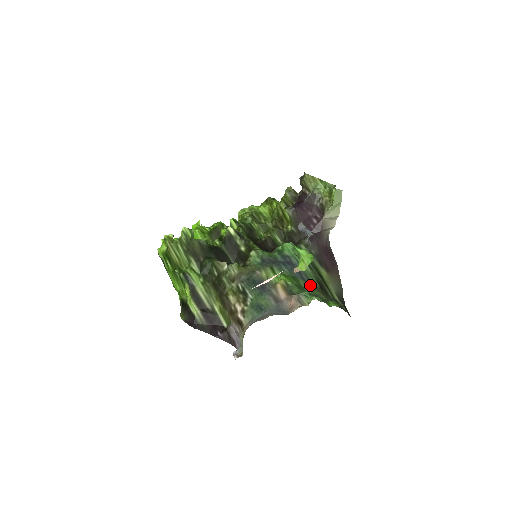
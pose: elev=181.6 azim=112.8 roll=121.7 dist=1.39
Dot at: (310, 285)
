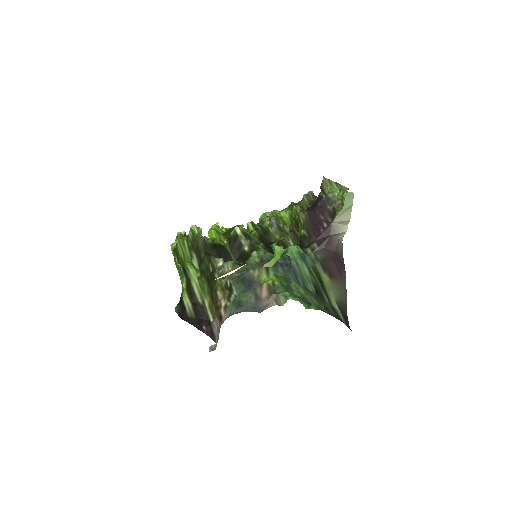
Dot at: (303, 288)
